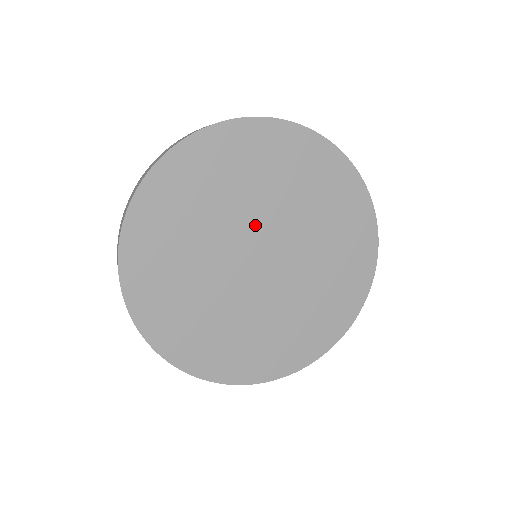
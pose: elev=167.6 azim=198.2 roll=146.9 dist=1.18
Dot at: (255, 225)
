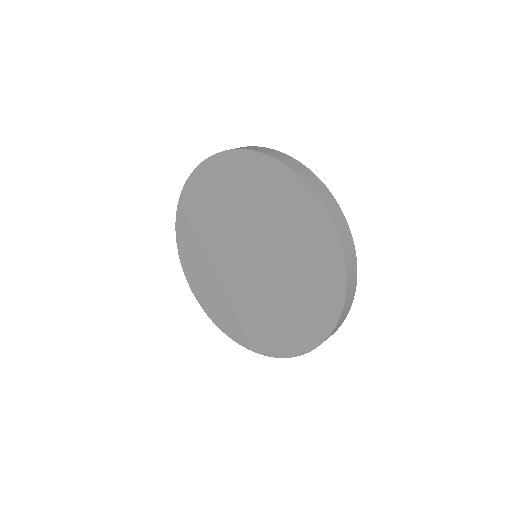
Dot at: (266, 248)
